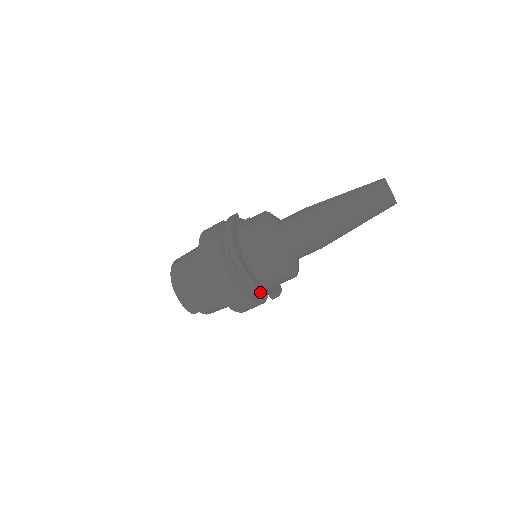
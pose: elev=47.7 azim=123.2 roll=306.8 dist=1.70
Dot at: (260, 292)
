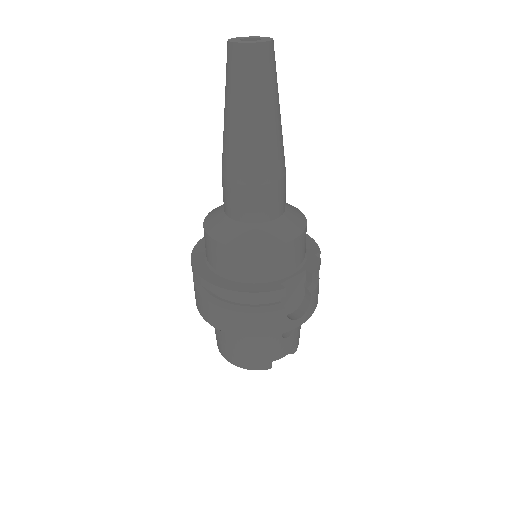
Dot at: (267, 293)
